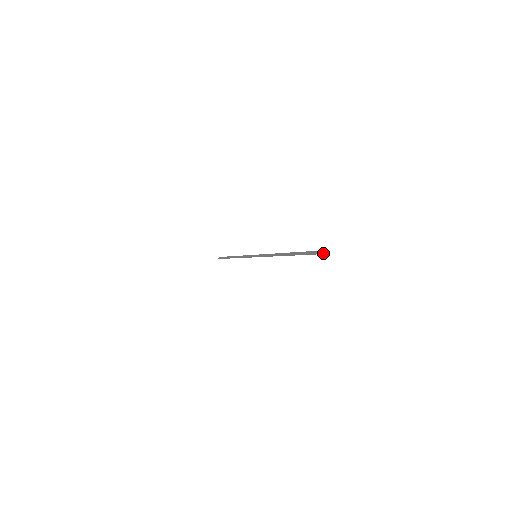
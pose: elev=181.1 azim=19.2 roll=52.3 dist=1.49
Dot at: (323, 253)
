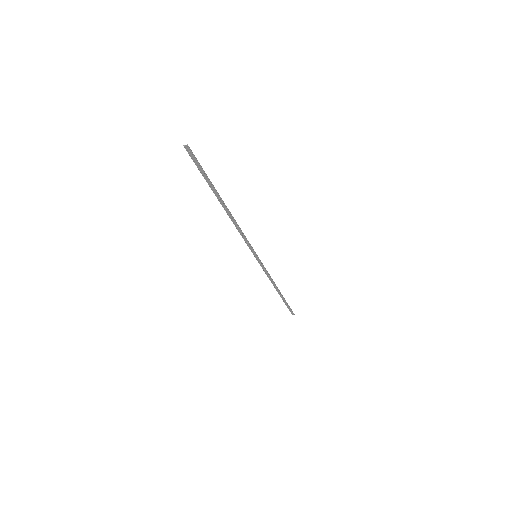
Dot at: (187, 149)
